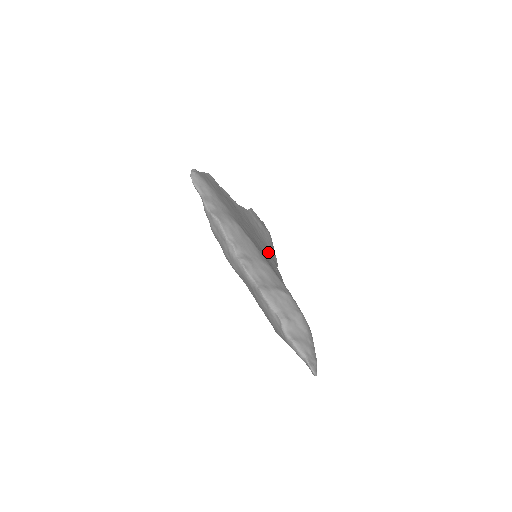
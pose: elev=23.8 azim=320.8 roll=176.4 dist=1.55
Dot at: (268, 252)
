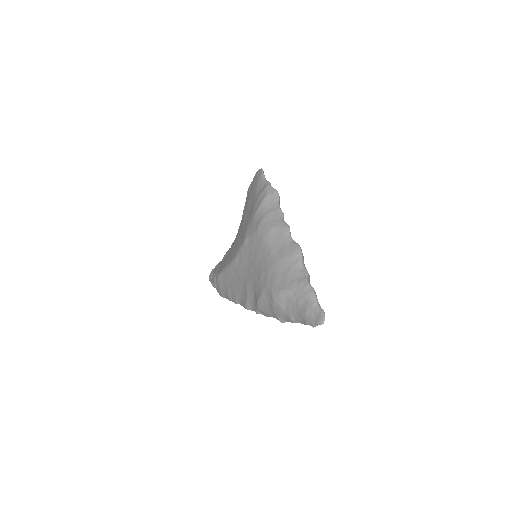
Dot at: occluded
